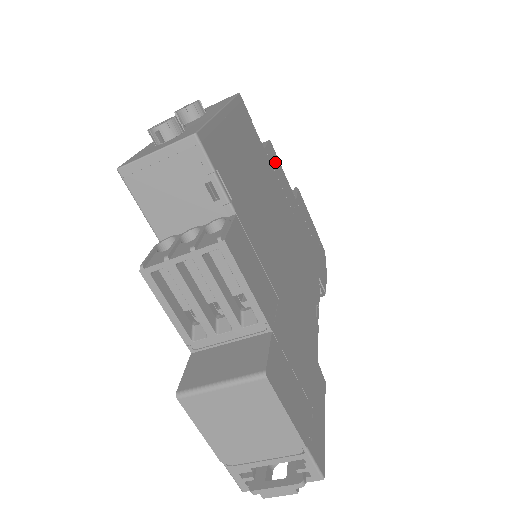
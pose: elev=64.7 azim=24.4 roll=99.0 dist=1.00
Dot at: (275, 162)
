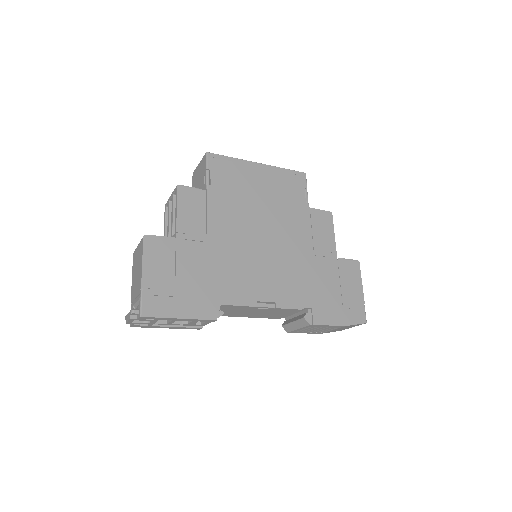
Dot at: (322, 222)
